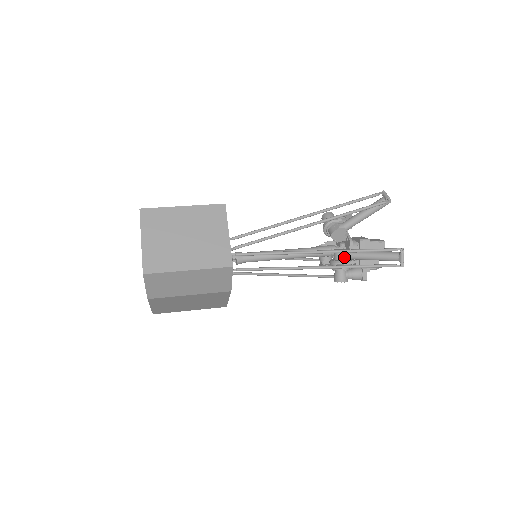
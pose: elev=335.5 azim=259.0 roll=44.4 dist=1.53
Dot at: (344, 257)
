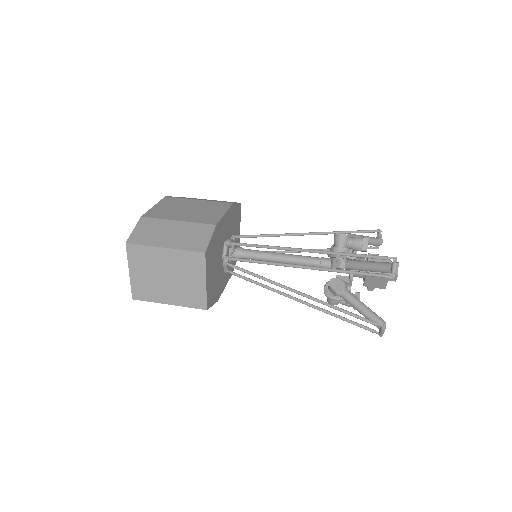
Dot at: (335, 295)
